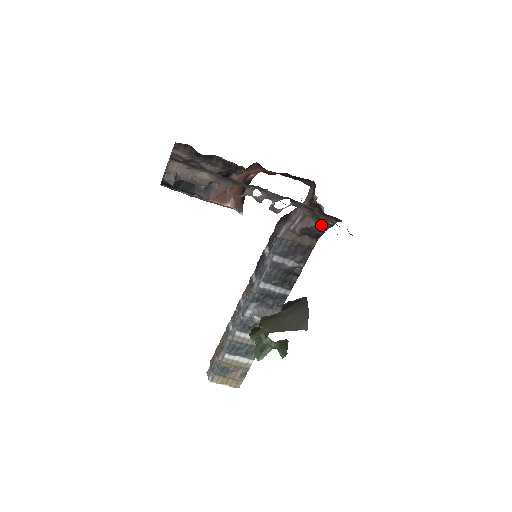
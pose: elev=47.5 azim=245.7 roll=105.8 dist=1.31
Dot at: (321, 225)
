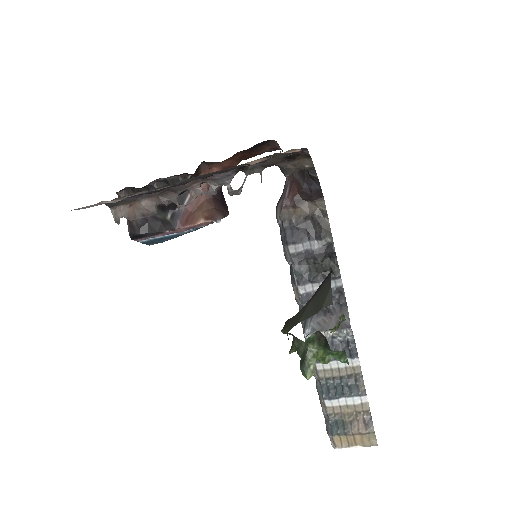
Dot at: (310, 178)
